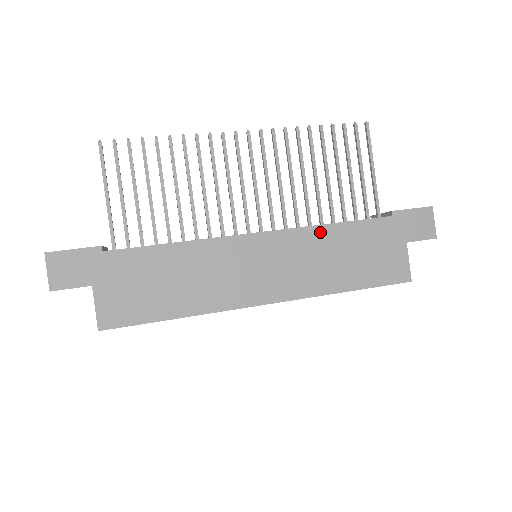
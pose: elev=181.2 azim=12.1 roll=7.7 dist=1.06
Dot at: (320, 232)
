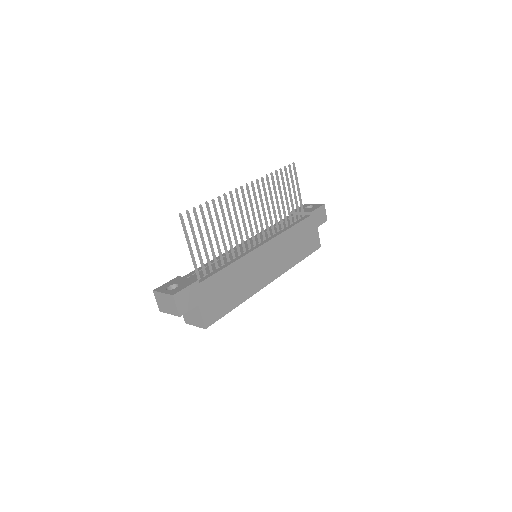
Dot at: (286, 234)
